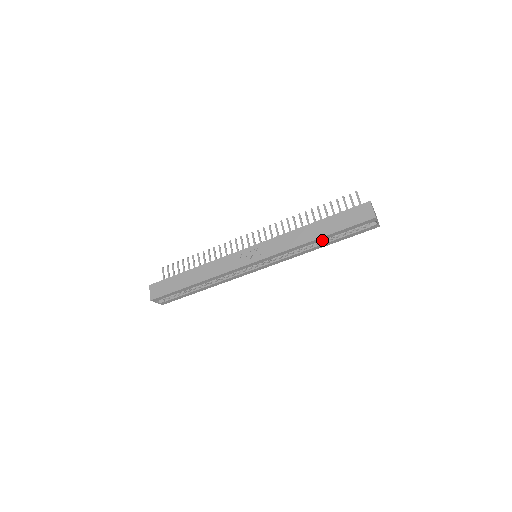
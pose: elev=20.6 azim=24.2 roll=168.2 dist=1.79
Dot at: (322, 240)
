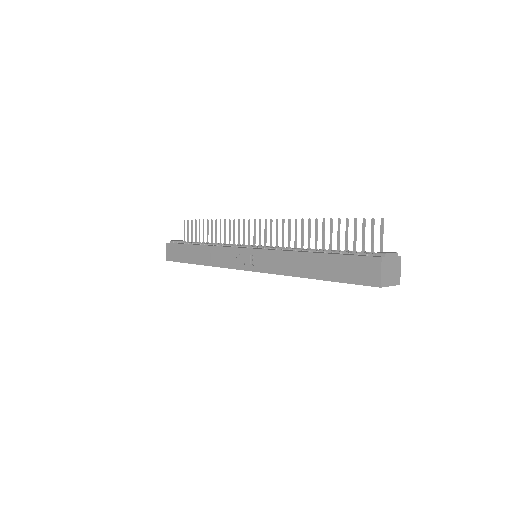
Dot at: occluded
